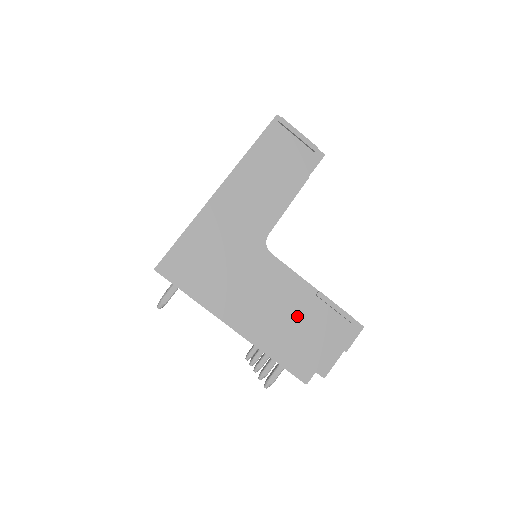
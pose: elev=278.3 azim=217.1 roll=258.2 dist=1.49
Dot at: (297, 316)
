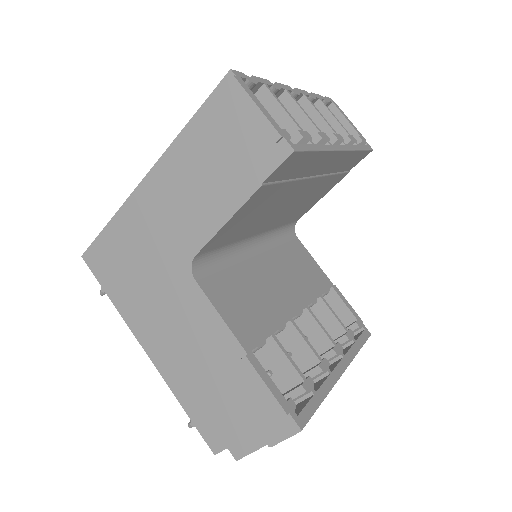
Dot at: (216, 373)
